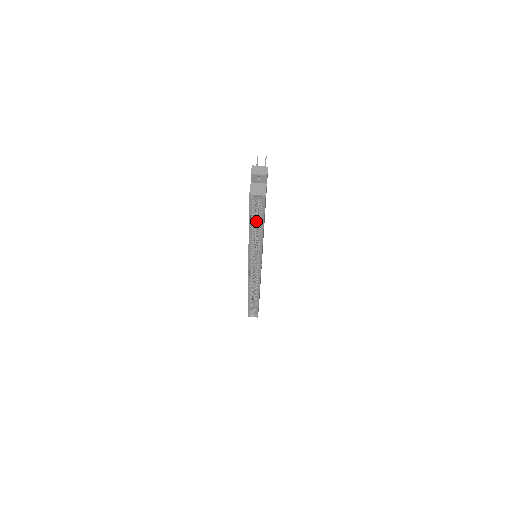
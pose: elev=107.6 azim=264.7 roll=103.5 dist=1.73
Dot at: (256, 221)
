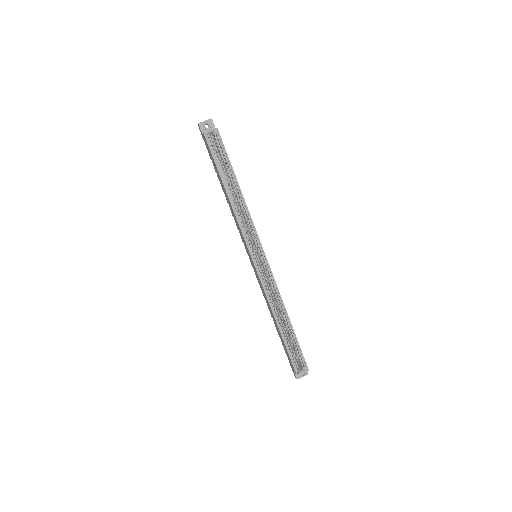
Dot at: (227, 179)
